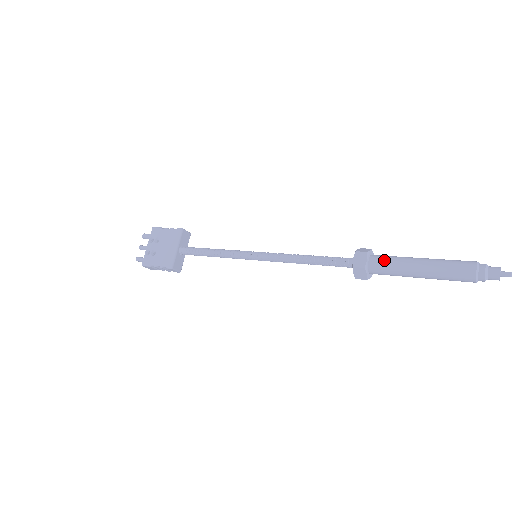
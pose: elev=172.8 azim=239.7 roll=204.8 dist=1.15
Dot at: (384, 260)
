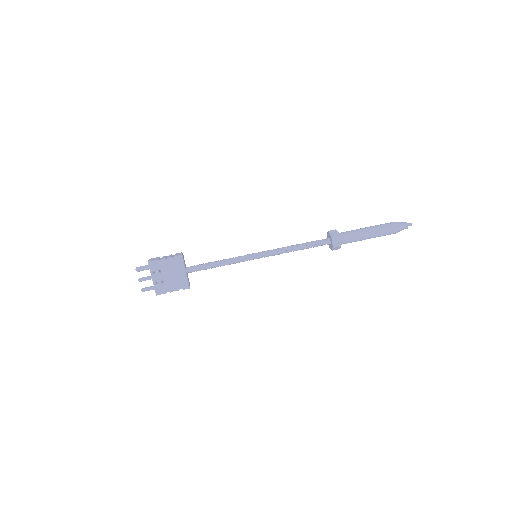
Dot at: (349, 237)
